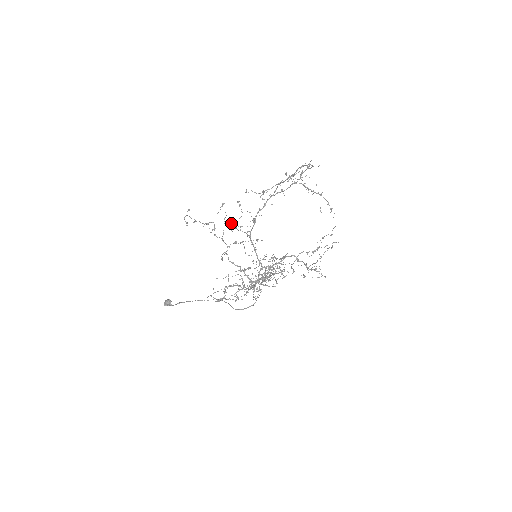
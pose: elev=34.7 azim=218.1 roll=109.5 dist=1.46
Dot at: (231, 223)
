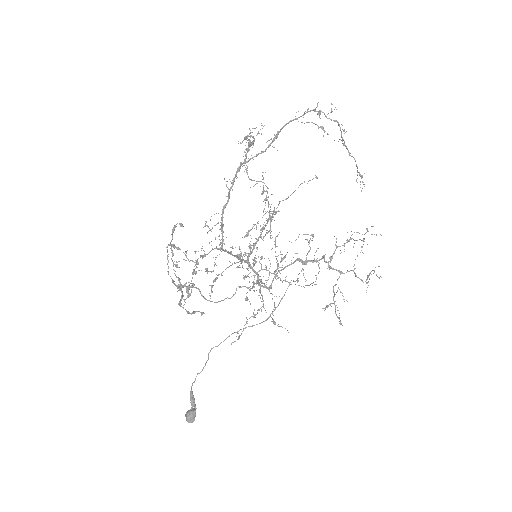
Dot at: (200, 256)
